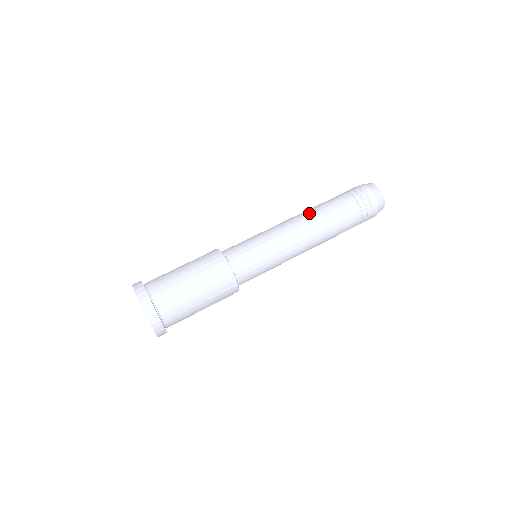
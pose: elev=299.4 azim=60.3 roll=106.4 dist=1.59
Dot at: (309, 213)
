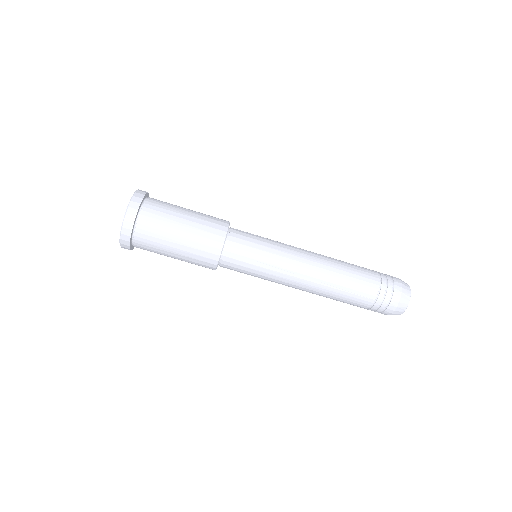
Dot at: (331, 259)
